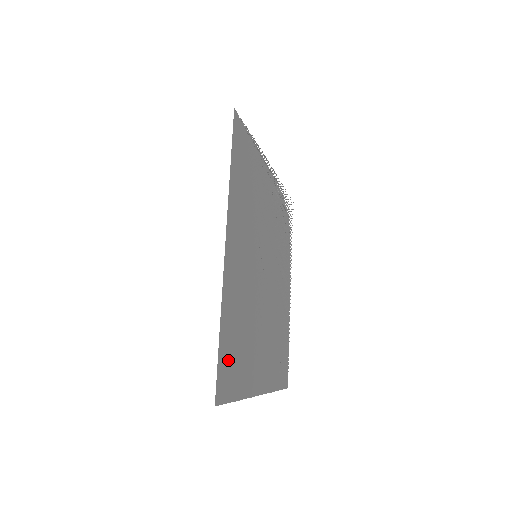
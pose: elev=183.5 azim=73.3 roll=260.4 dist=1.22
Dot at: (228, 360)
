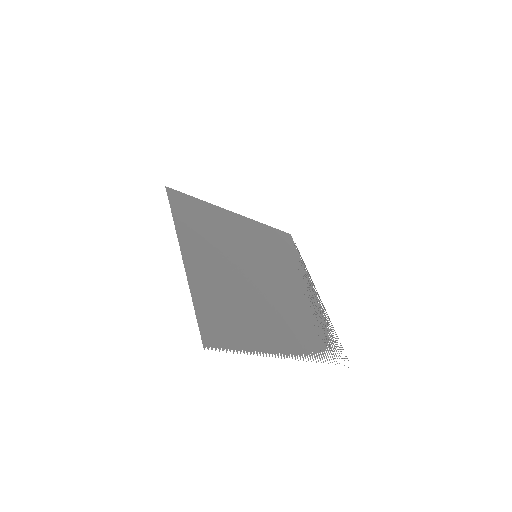
Dot at: (189, 206)
